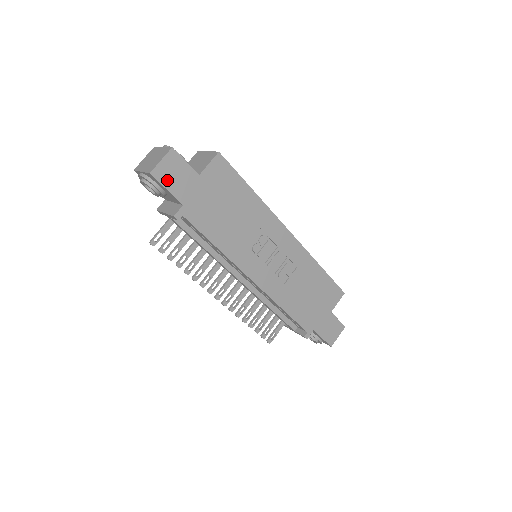
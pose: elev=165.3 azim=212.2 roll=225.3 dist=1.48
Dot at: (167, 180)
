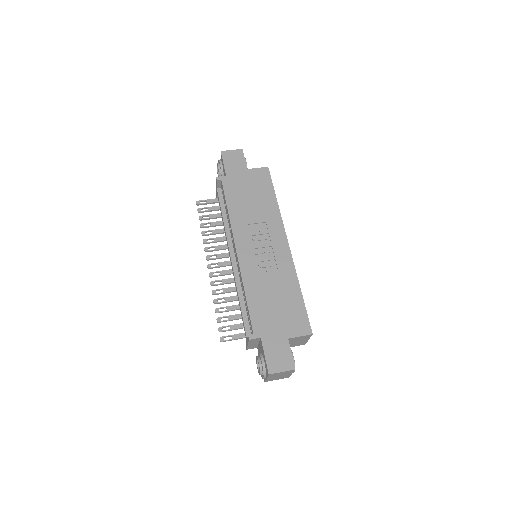
Dot at: (227, 160)
